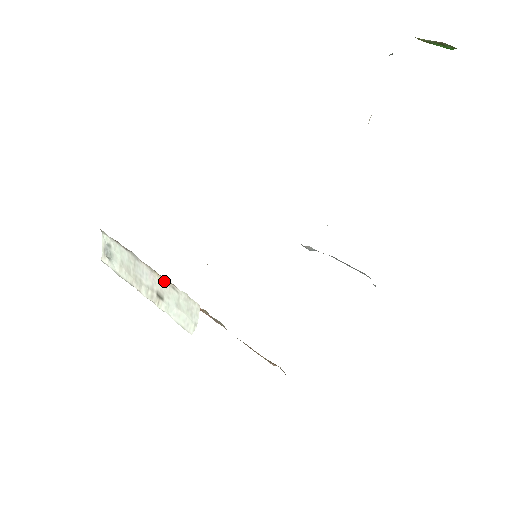
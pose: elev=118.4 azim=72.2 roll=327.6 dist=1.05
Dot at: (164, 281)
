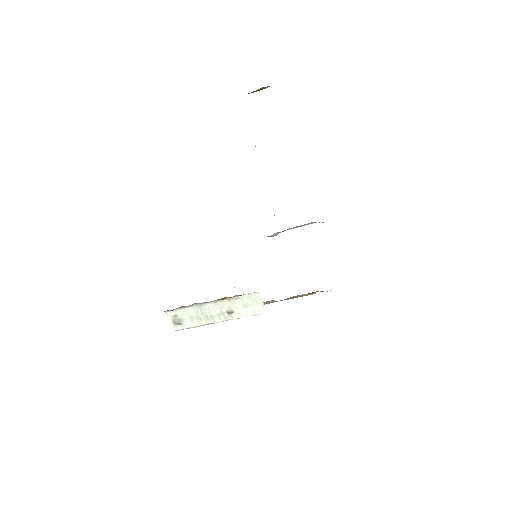
Dot at: (227, 300)
